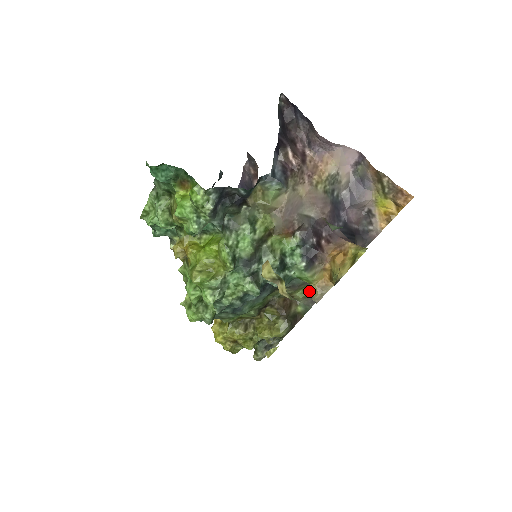
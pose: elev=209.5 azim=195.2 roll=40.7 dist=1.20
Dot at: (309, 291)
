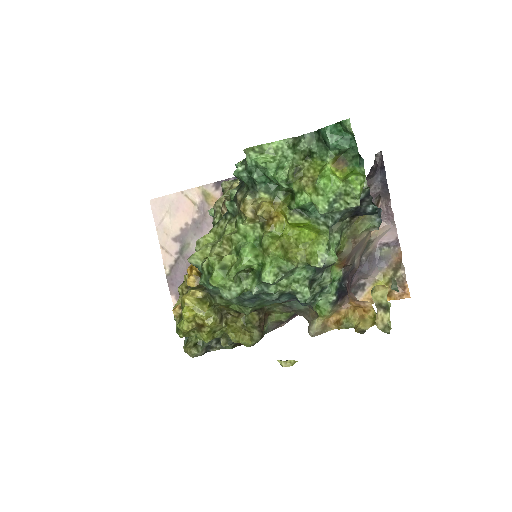
Dot at: (285, 318)
